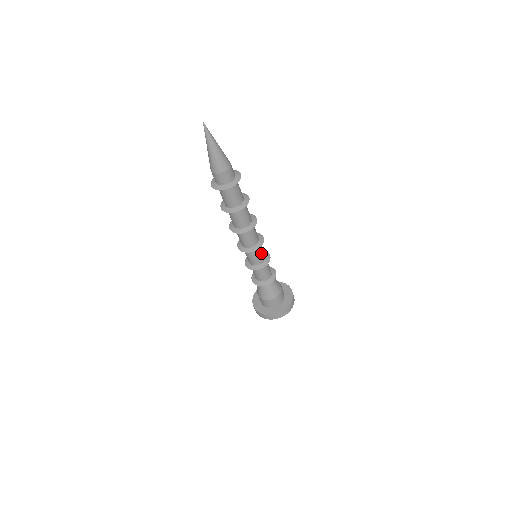
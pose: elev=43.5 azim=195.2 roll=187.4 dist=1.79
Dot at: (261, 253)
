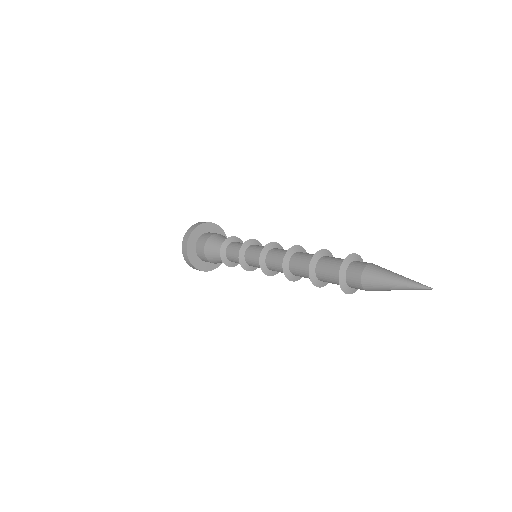
Dot at: occluded
